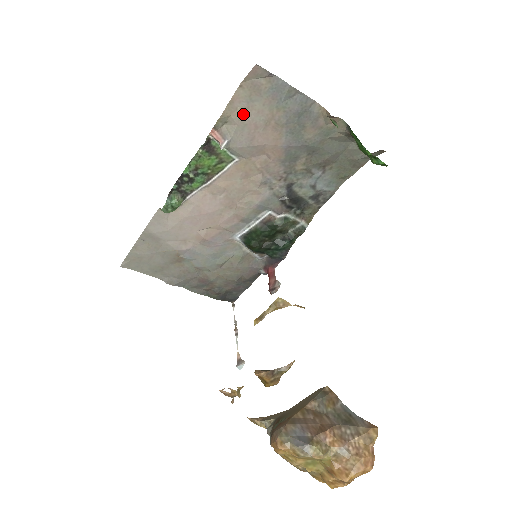
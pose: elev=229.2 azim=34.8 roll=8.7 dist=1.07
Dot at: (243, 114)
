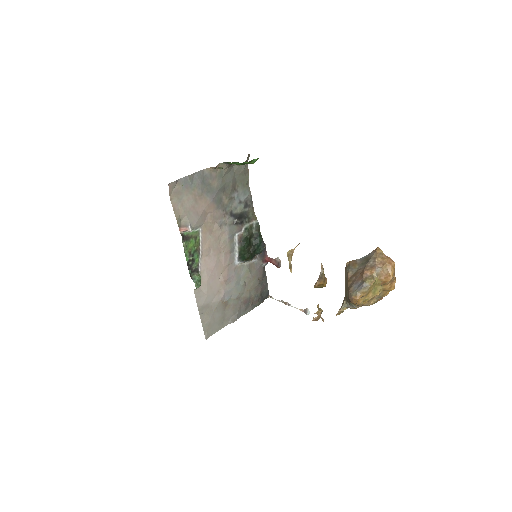
Dot at: (183, 208)
